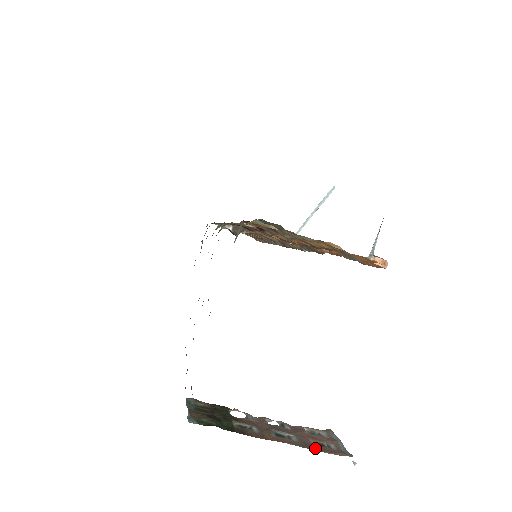
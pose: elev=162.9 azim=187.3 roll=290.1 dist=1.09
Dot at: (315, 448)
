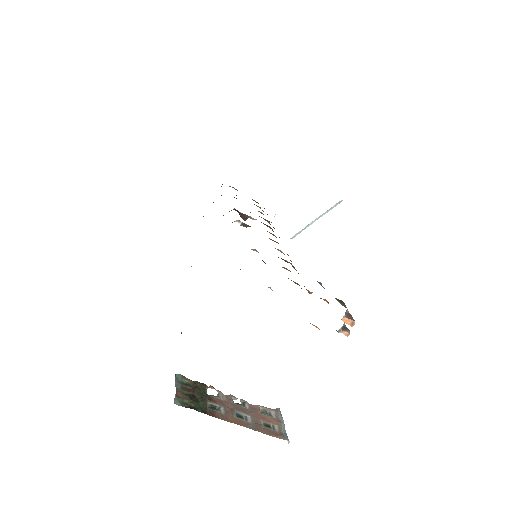
Dot at: (263, 430)
